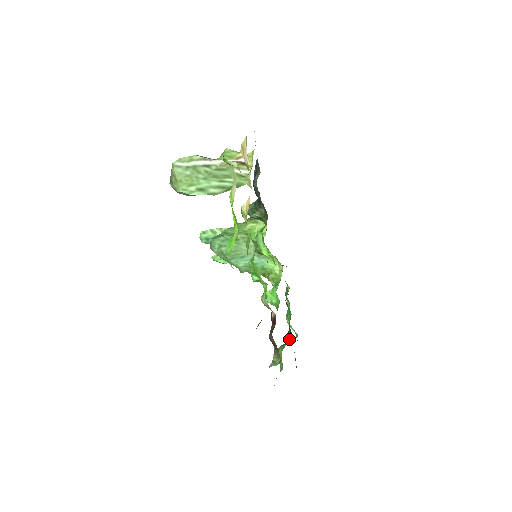
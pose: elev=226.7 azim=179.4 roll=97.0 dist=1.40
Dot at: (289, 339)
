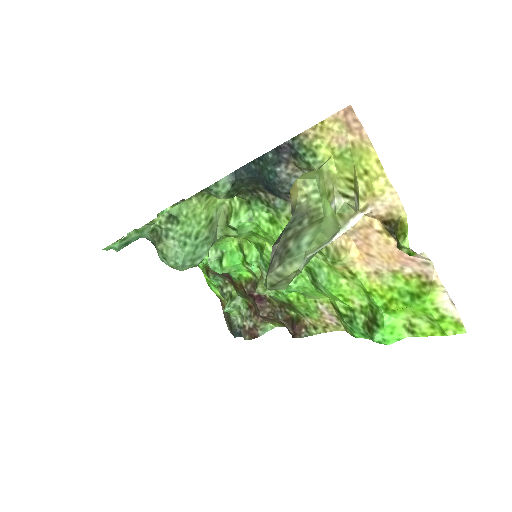
Dot at: (216, 280)
